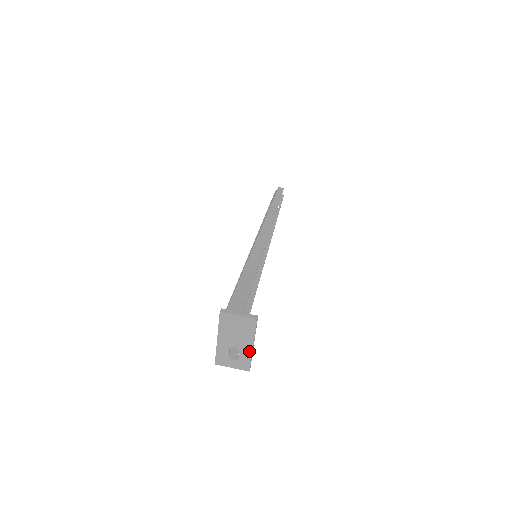
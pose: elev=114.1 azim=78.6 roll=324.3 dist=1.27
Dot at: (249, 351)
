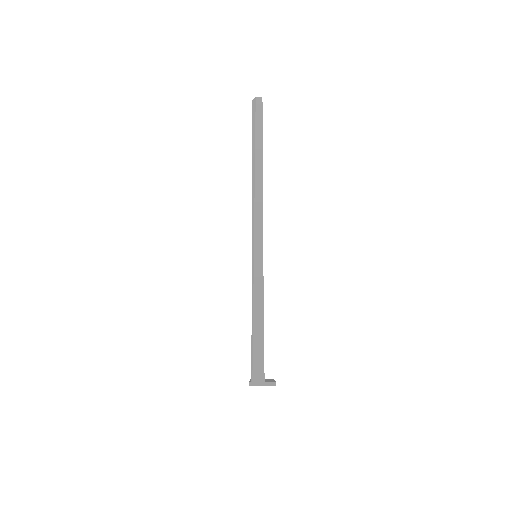
Dot at: occluded
